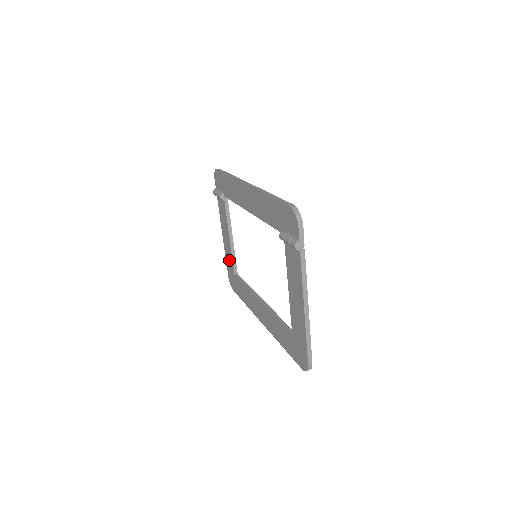
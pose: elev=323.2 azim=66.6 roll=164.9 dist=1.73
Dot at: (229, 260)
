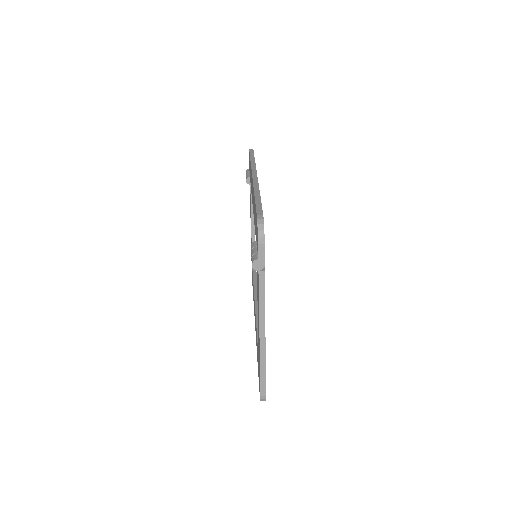
Dot at: occluded
